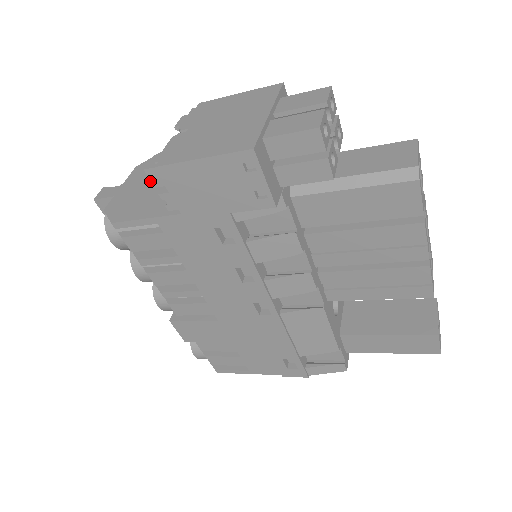
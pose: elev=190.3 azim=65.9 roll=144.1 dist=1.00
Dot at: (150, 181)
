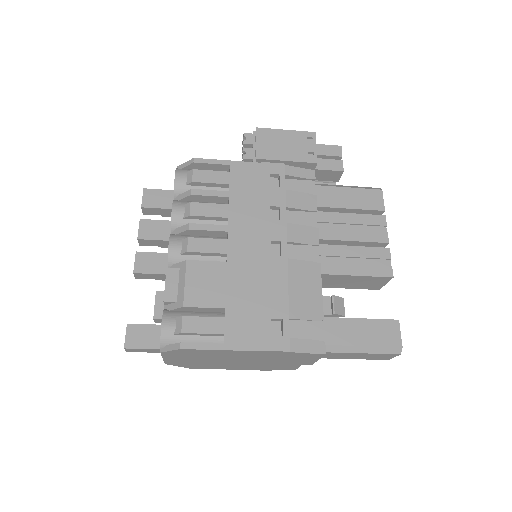
Dot at: occluded
